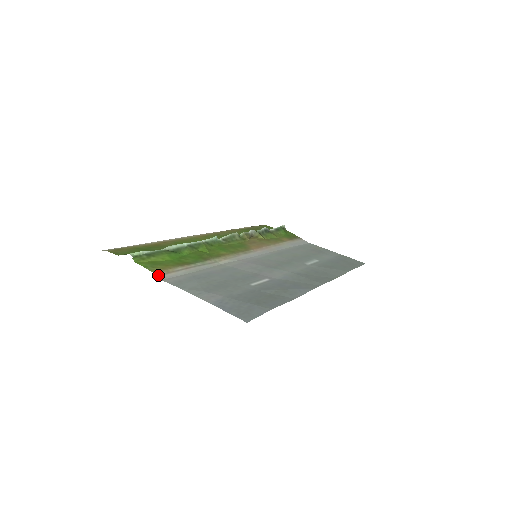
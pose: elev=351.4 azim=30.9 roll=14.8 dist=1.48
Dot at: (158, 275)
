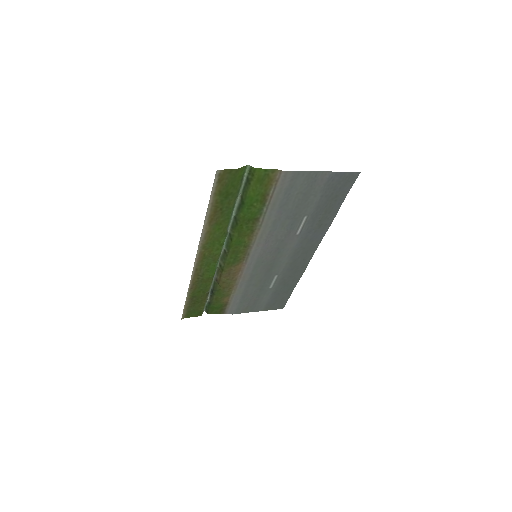
Dot at: (280, 171)
